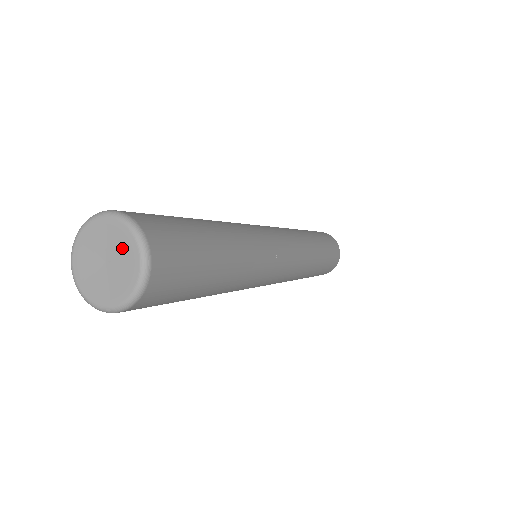
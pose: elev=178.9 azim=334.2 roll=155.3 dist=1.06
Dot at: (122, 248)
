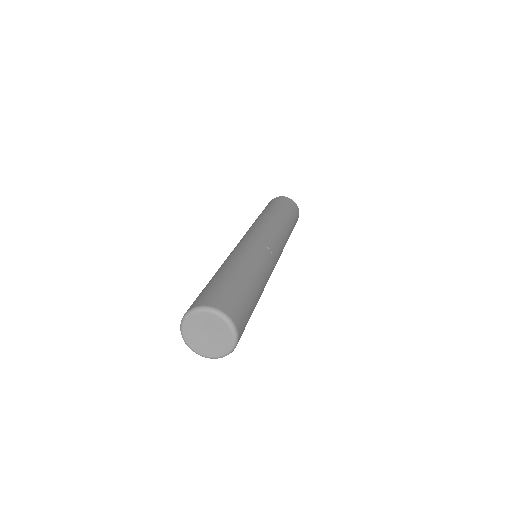
Dot at: (222, 341)
